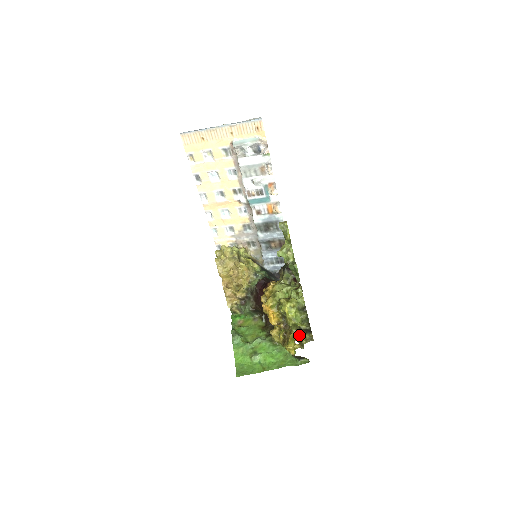
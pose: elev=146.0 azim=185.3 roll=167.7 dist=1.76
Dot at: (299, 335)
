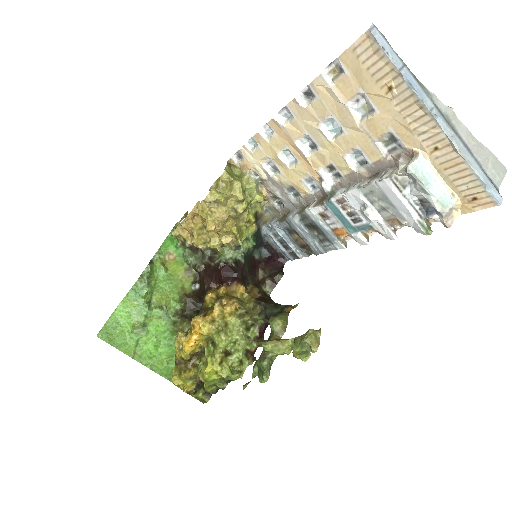
Dot at: (198, 381)
